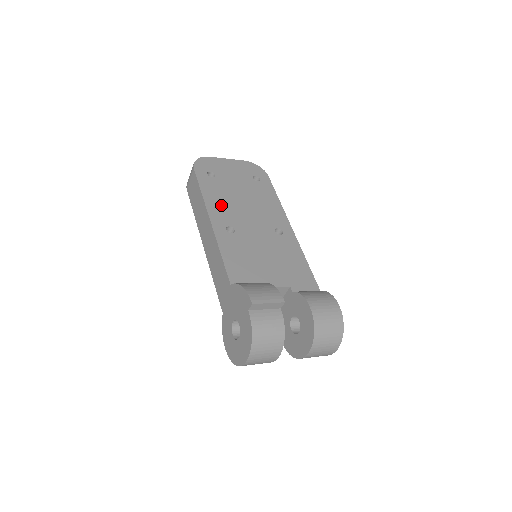
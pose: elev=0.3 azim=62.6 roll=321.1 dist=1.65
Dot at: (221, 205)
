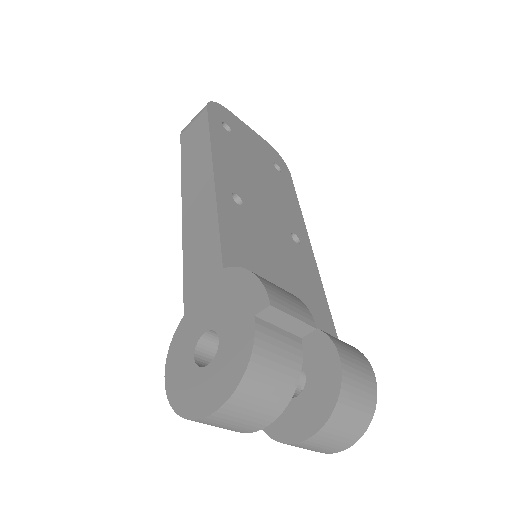
Dot at: (231, 164)
